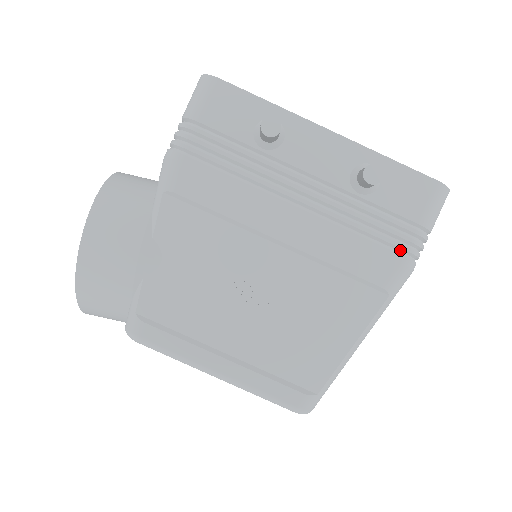
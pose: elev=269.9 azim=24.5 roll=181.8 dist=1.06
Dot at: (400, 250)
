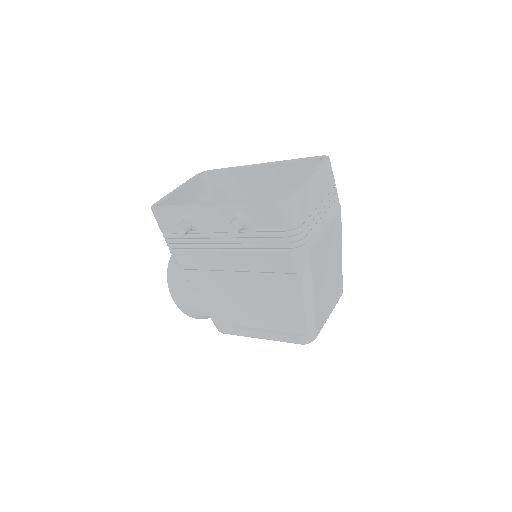
Dot at: (287, 249)
